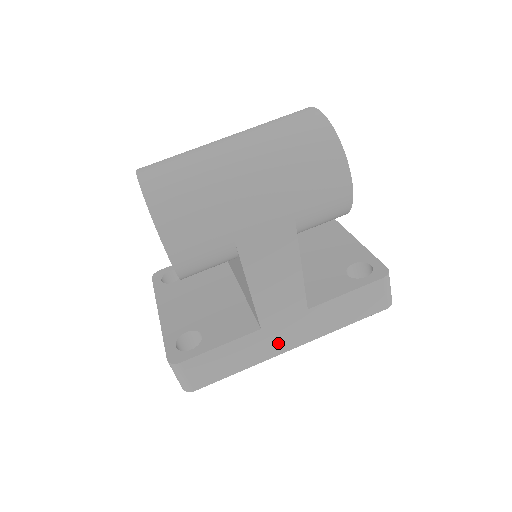
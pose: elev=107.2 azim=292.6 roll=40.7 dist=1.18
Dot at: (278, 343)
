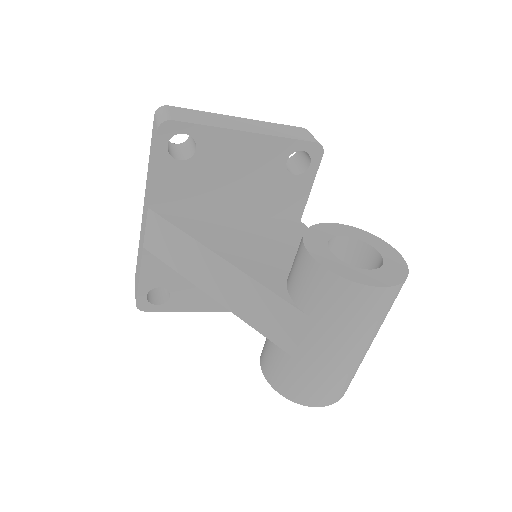
Dot at: occluded
